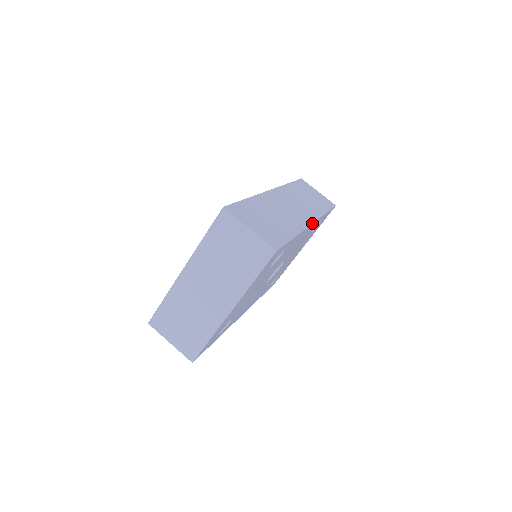
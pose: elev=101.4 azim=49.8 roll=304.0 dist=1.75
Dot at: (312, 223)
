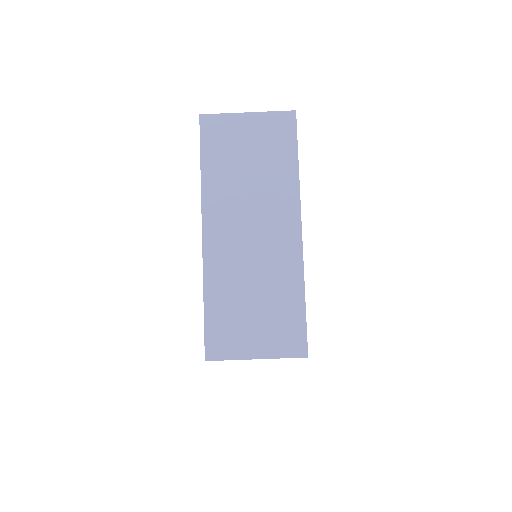
Dot at: occluded
